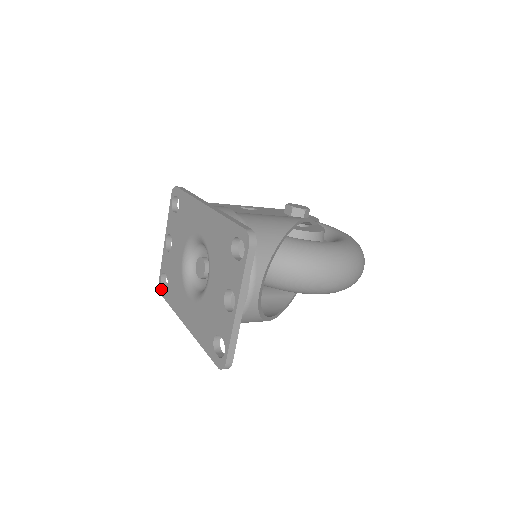
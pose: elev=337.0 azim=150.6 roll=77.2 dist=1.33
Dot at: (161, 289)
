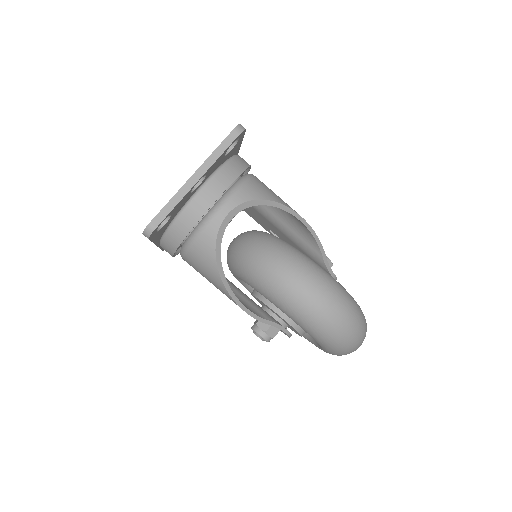
Dot at: occluded
